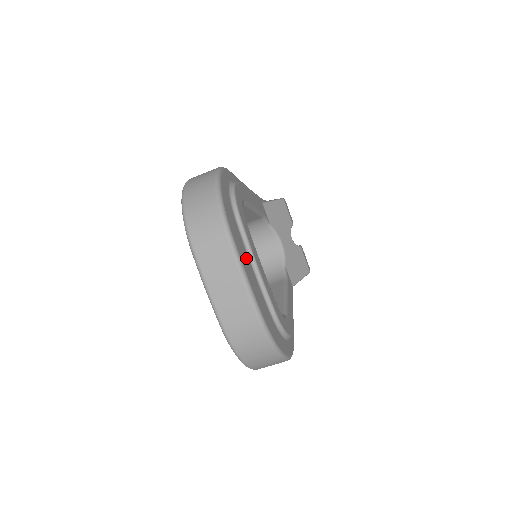
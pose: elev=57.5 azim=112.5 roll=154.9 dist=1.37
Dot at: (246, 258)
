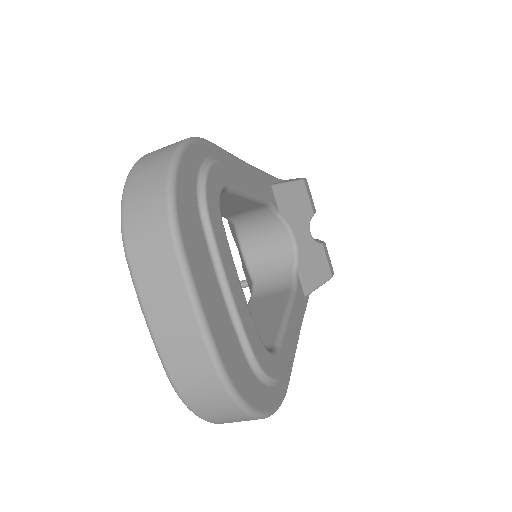
Dot at: (209, 276)
